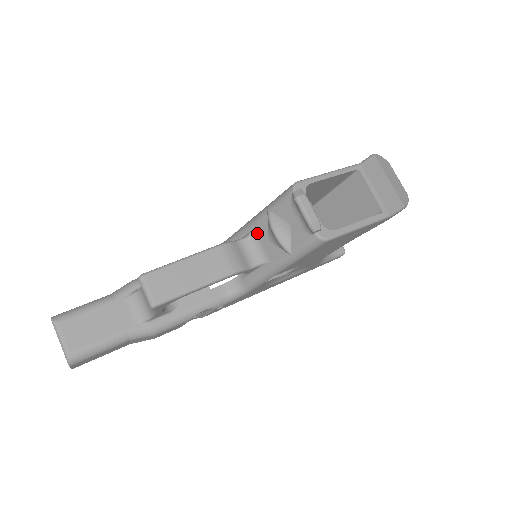
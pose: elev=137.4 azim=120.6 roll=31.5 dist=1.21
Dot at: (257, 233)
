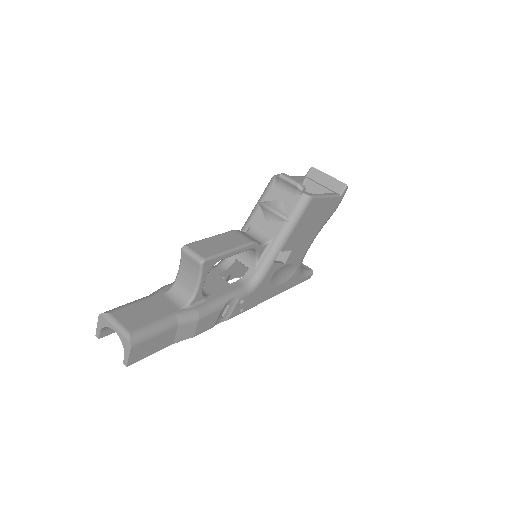
Dot at: (255, 224)
